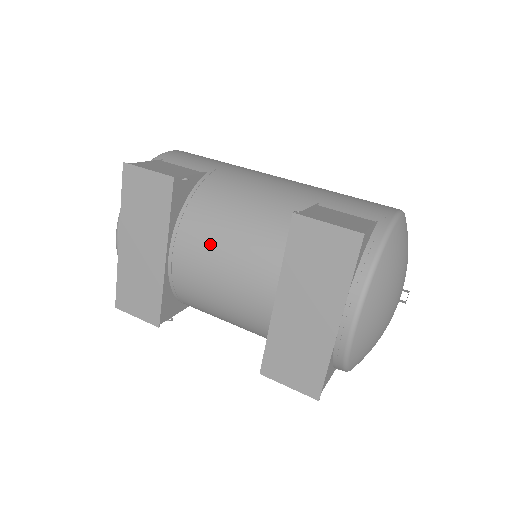
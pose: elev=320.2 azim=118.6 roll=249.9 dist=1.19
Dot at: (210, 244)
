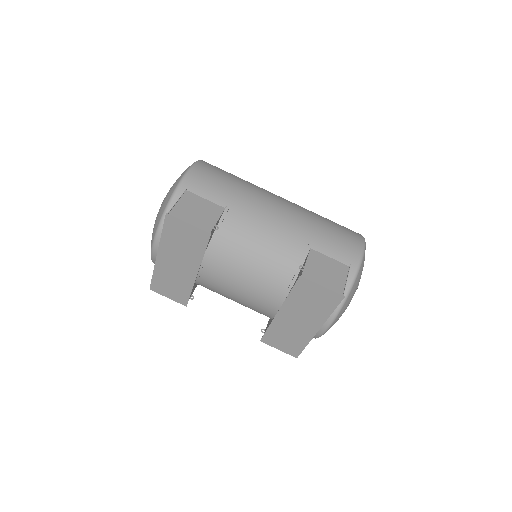
Dot at: (233, 270)
